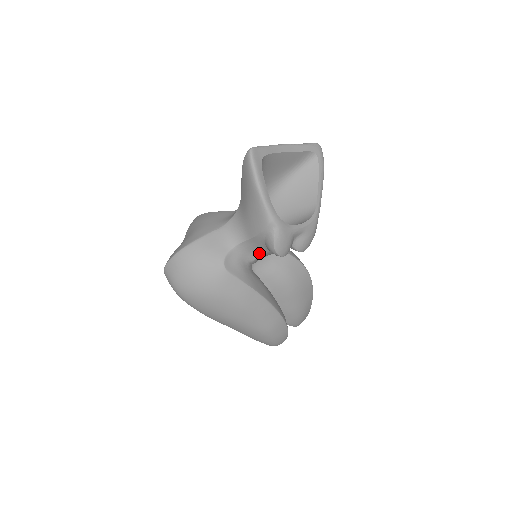
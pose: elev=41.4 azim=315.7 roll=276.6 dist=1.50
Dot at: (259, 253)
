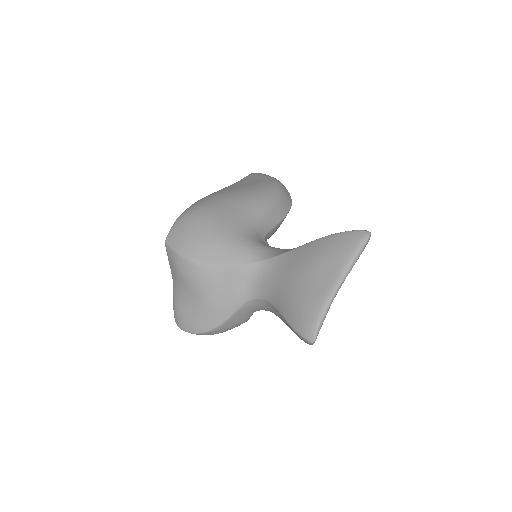
Dot at: occluded
